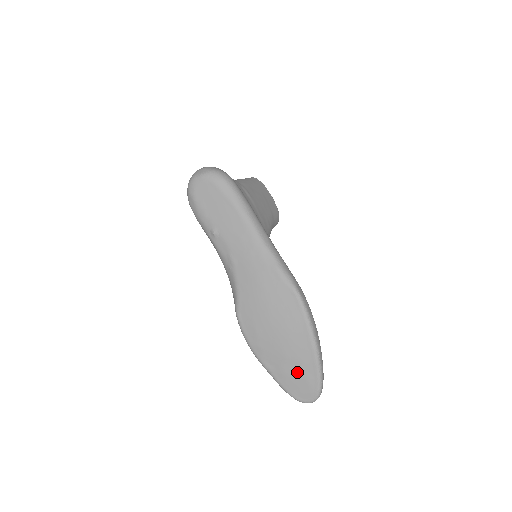
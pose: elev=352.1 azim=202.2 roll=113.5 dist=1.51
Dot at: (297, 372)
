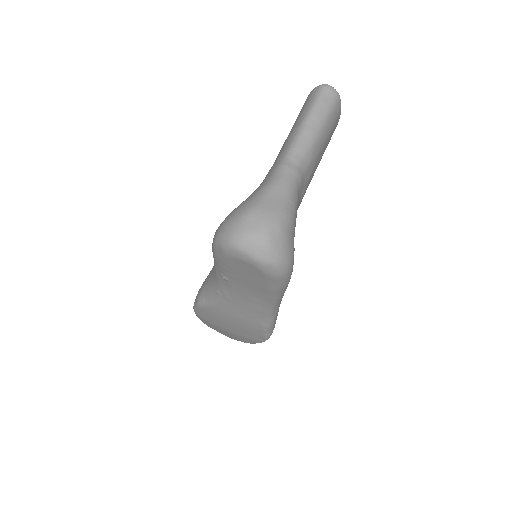
Dot at: occluded
